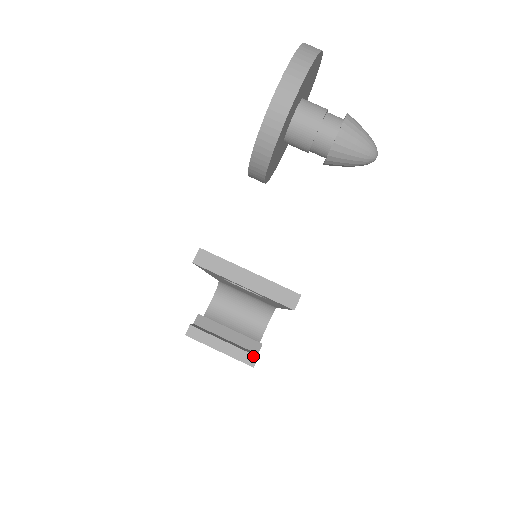
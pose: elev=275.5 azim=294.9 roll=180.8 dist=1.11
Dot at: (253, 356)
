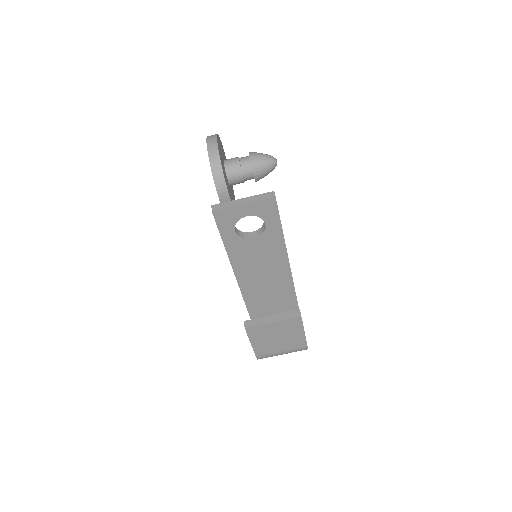
Dot at: (296, 311)
